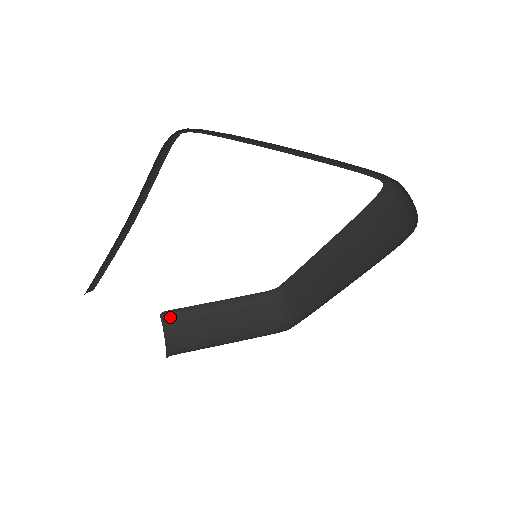
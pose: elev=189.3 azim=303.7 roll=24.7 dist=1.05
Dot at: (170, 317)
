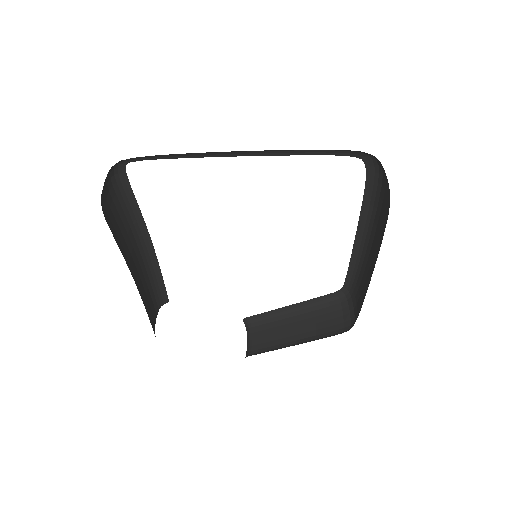
Dot at: (251, 323)
